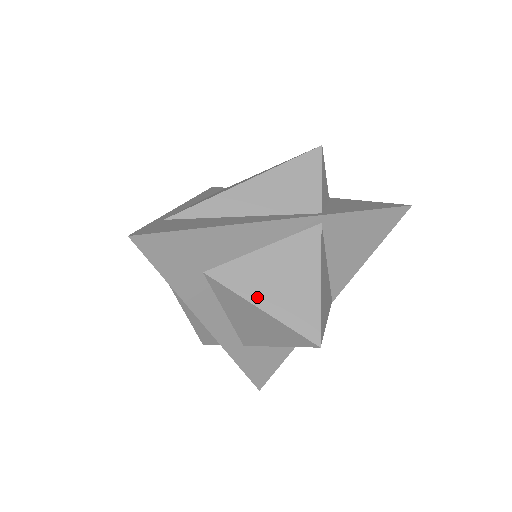
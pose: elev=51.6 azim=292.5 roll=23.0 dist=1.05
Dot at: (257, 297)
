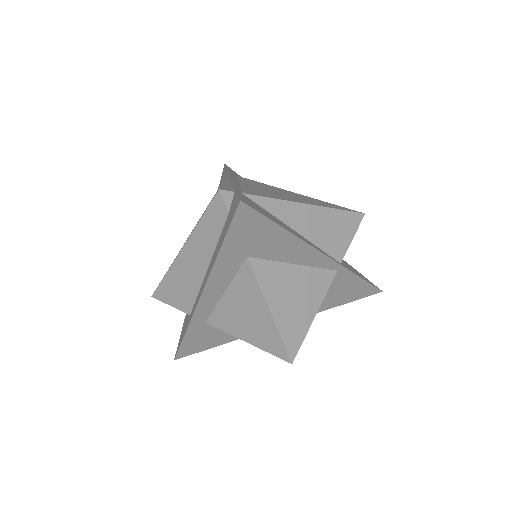
Dot at: (273, 301)
